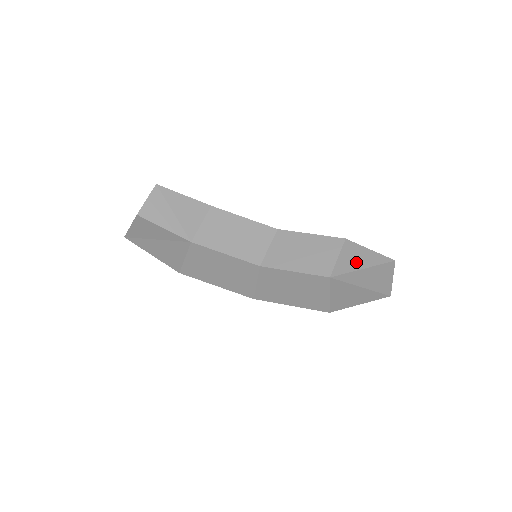
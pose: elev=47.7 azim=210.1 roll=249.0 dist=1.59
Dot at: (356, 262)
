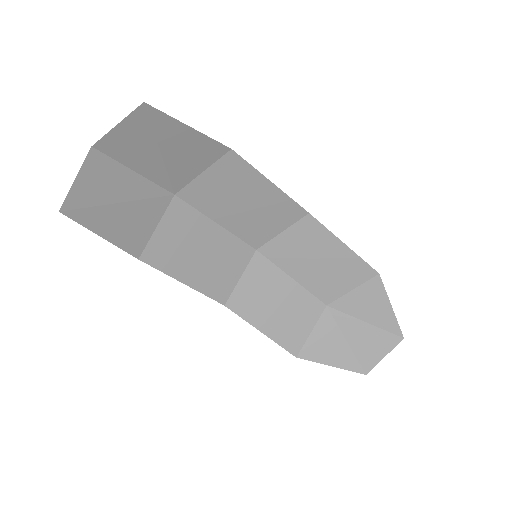
Dot at: (366, 310)
